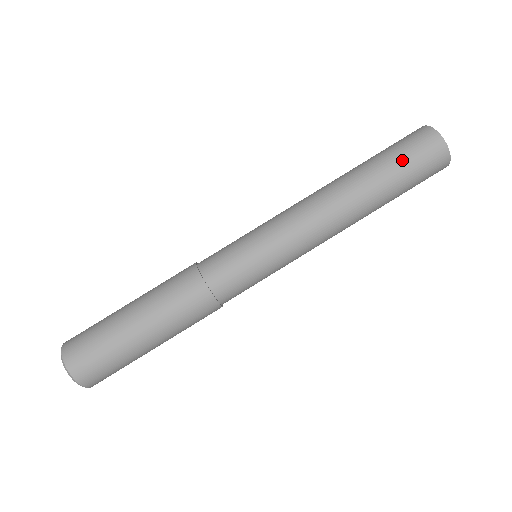
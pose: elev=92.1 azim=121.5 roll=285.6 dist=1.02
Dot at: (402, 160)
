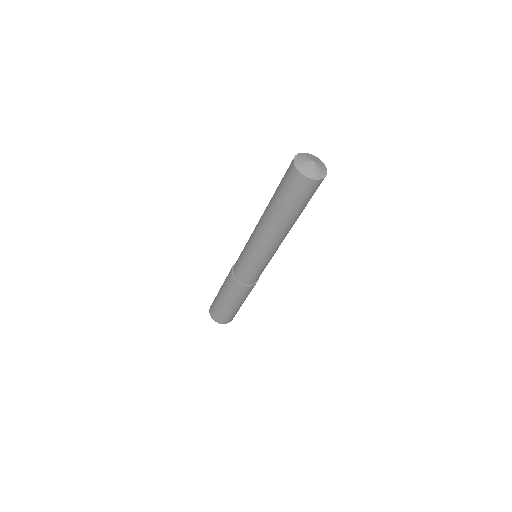
Dot at: (284, 193)
